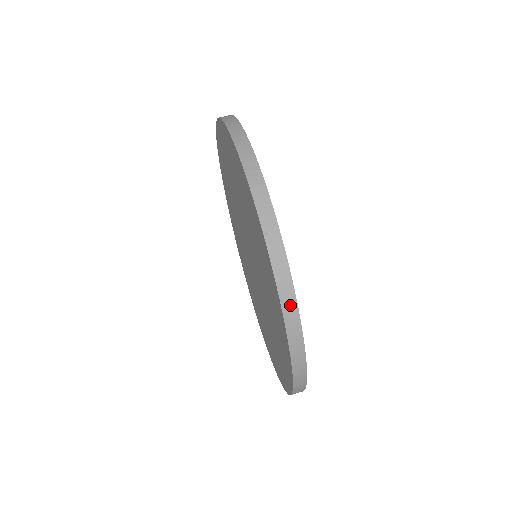
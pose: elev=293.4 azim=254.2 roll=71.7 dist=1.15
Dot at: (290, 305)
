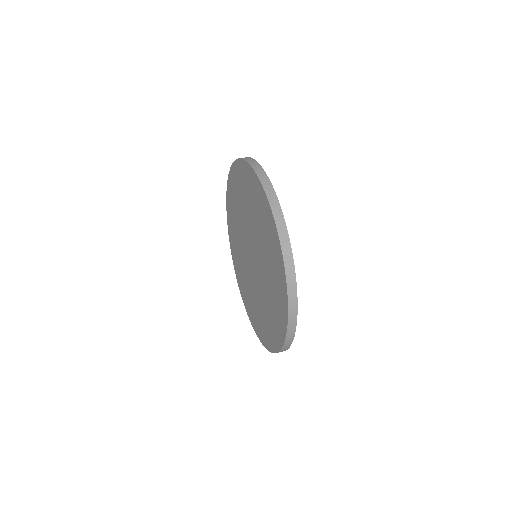
Dot at: (293, 315)
